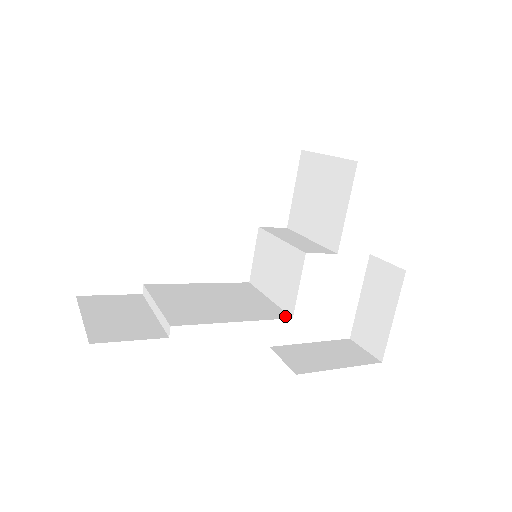
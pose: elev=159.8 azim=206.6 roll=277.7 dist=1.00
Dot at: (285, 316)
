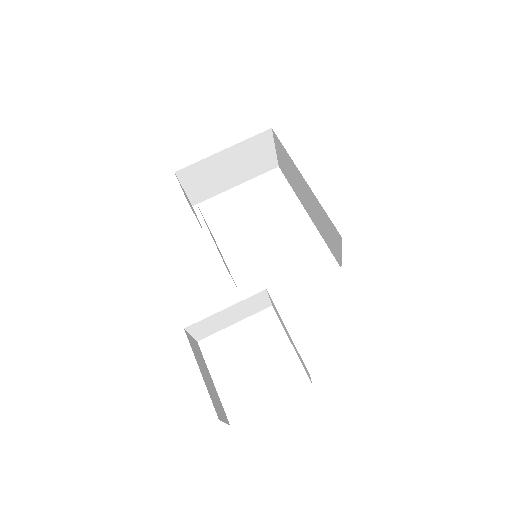
Dot at: occluded
